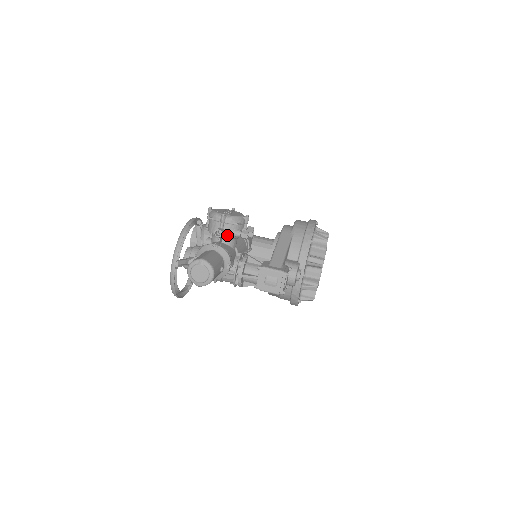
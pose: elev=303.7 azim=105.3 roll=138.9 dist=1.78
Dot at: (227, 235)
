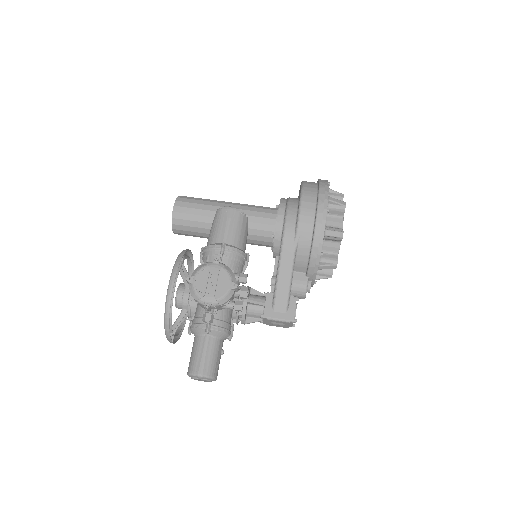
Dot at: occluded
